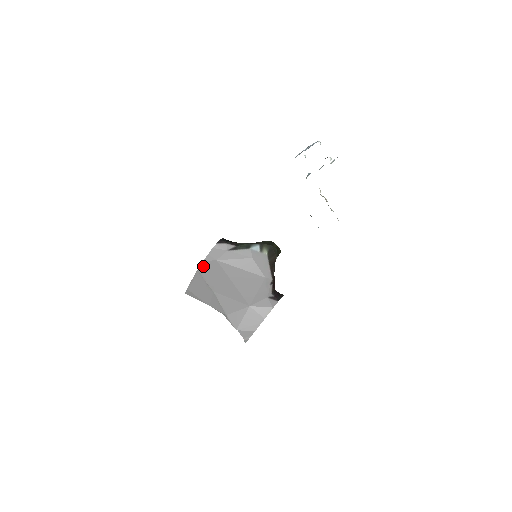
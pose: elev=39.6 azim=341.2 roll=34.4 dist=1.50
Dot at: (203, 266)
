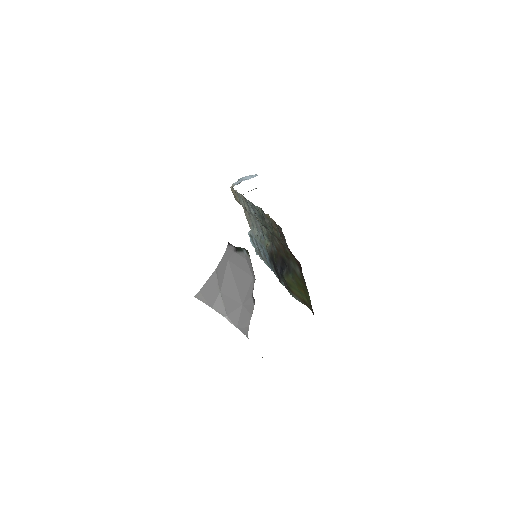
Dot at: (220, 265)
